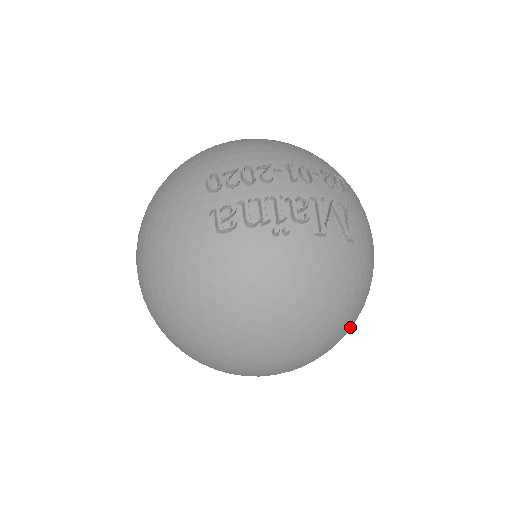
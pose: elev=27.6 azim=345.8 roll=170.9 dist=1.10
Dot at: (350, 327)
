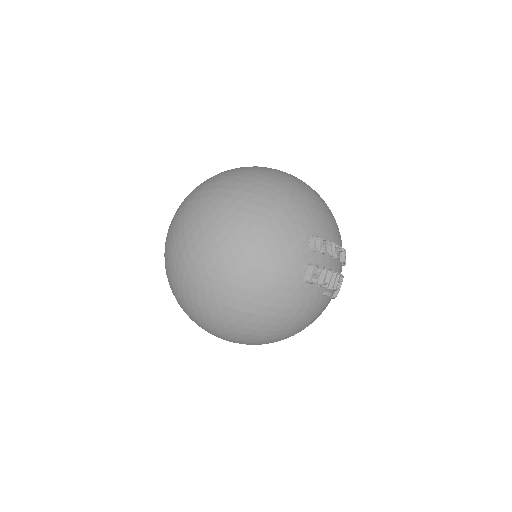
Dot at: occluded
